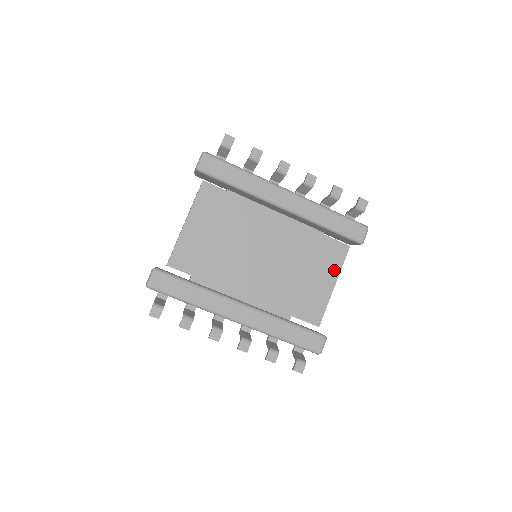
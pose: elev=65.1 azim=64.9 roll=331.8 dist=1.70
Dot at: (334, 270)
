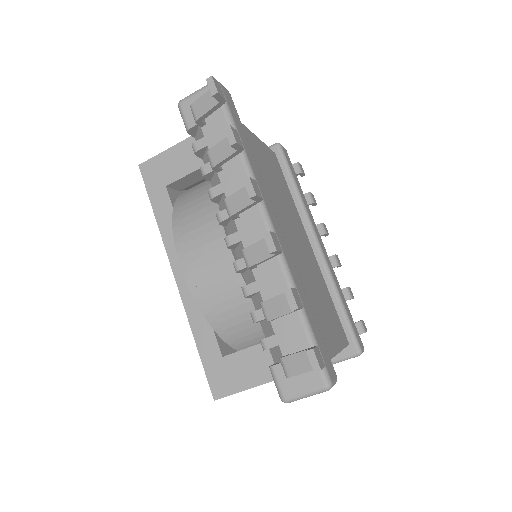
Dot at: (339, 340)
